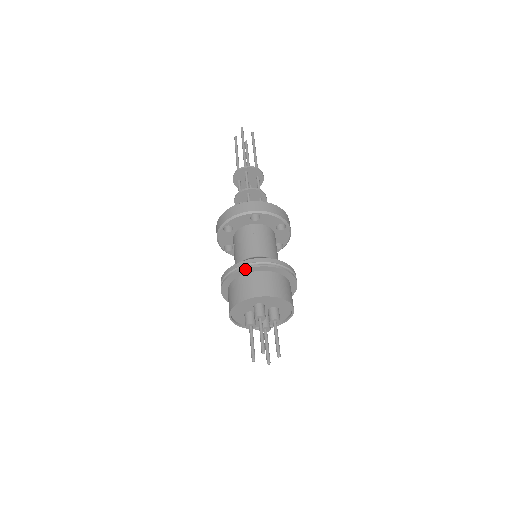
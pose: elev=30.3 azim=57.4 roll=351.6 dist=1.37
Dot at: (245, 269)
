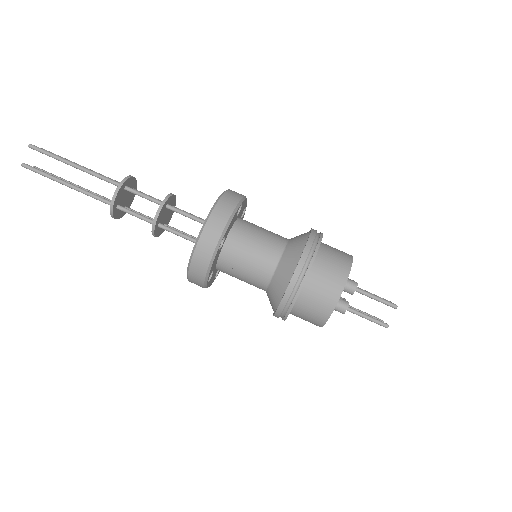
Dot at: occluded
